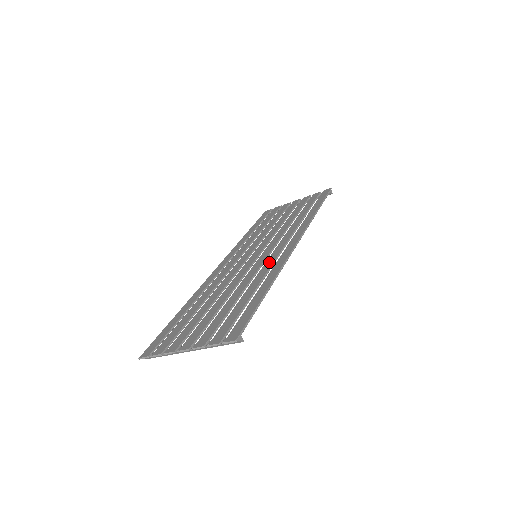
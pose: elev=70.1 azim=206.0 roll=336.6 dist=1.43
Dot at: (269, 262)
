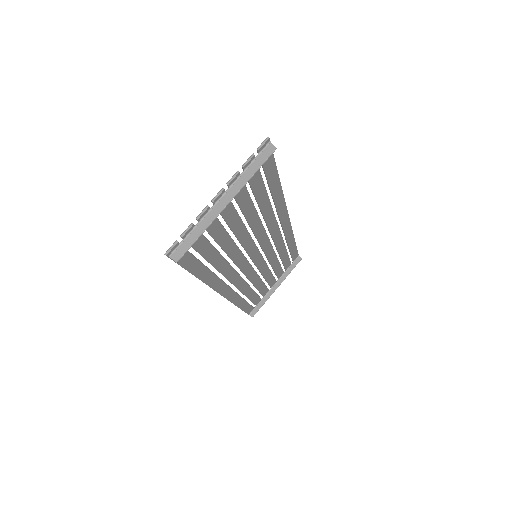
Dot at: (270, 222)
